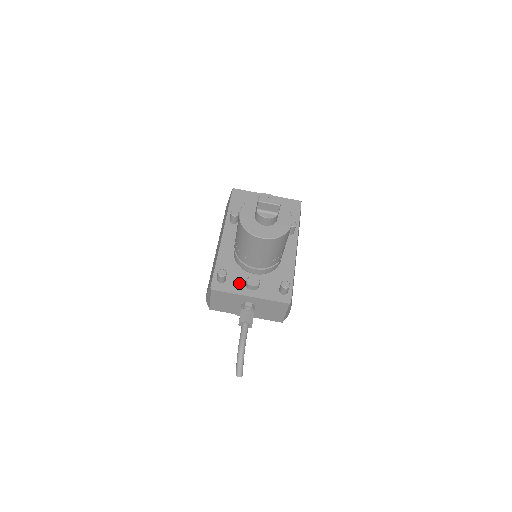
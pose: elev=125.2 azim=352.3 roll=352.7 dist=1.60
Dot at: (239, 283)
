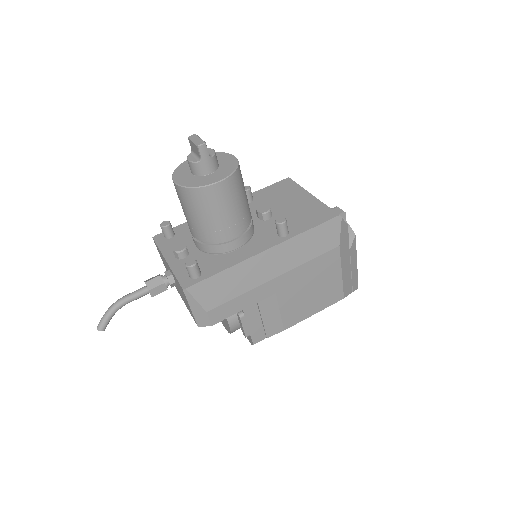
Dot at: occluded
